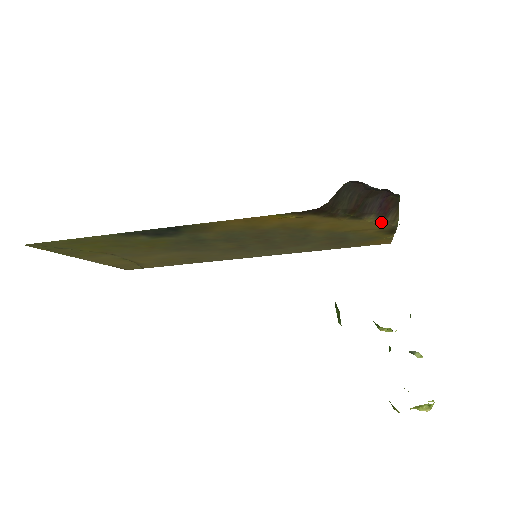
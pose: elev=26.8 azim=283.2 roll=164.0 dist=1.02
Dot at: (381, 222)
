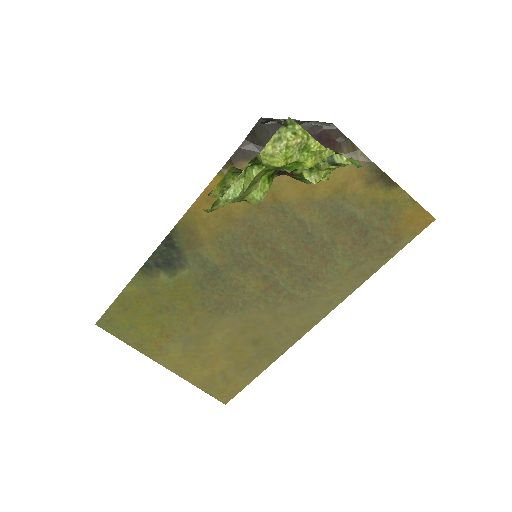
Dot at: occluded
